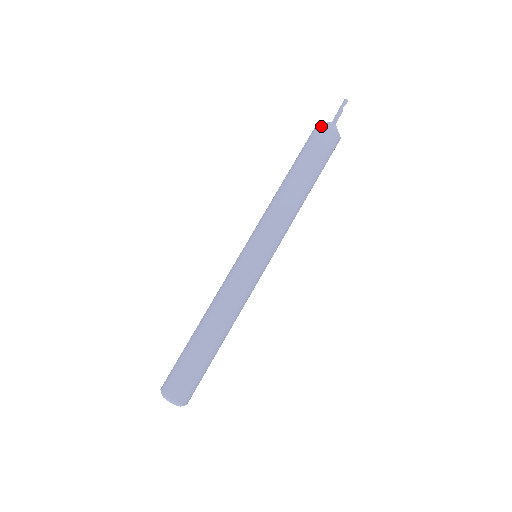
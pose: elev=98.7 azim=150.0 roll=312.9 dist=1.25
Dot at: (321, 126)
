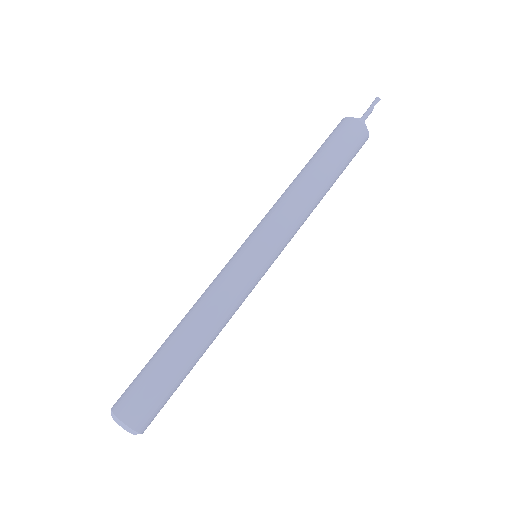
Dot at: (350, 119)
